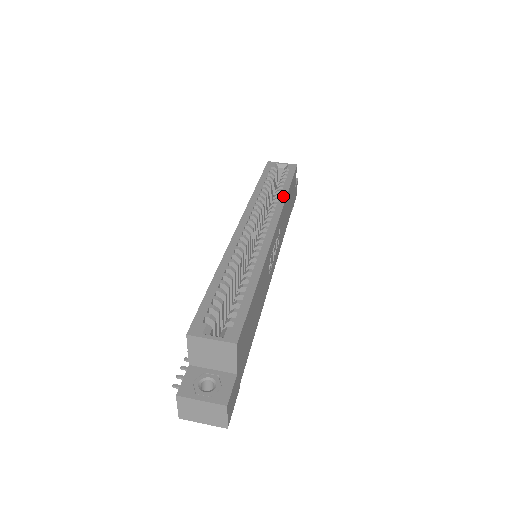
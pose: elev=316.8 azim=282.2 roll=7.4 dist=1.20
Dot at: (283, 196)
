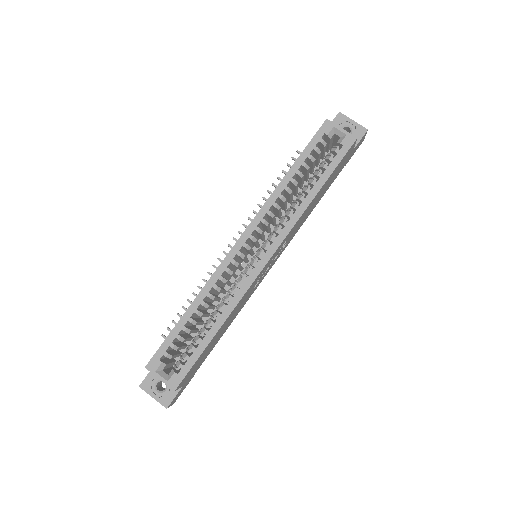
Dot at: (304, 205)
